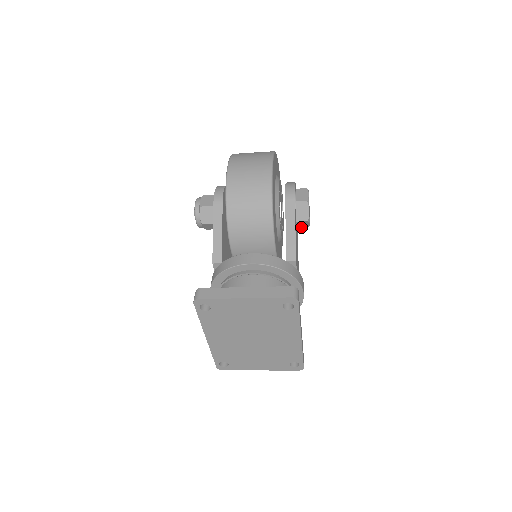
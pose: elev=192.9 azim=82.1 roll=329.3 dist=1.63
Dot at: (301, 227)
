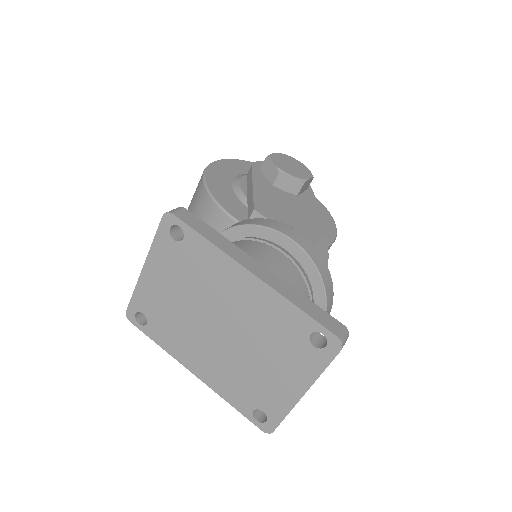
Dot at: (299, 191)
